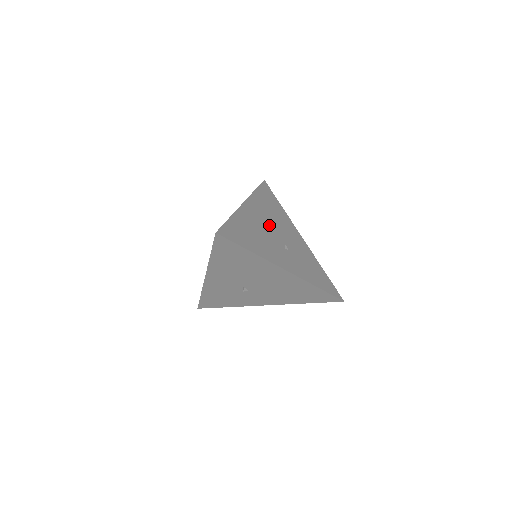
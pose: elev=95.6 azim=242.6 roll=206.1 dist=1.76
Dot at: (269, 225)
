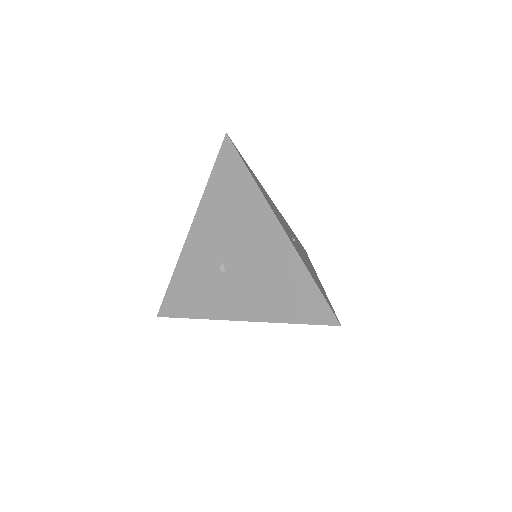
Dot at: (286, 226)
